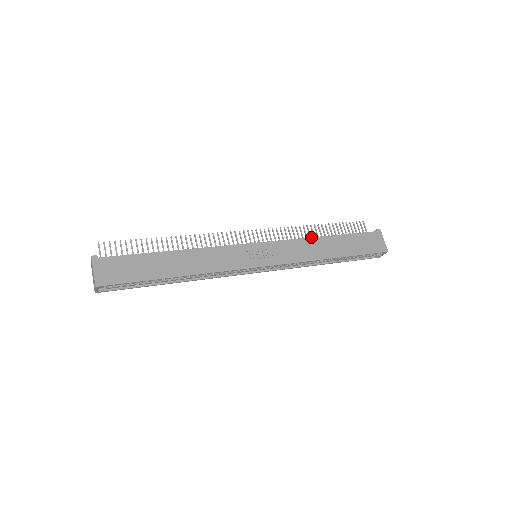
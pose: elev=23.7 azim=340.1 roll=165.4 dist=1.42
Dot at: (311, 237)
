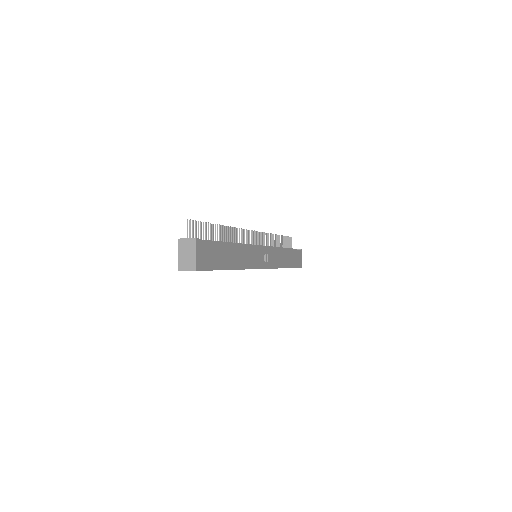
Dot at: occluded
